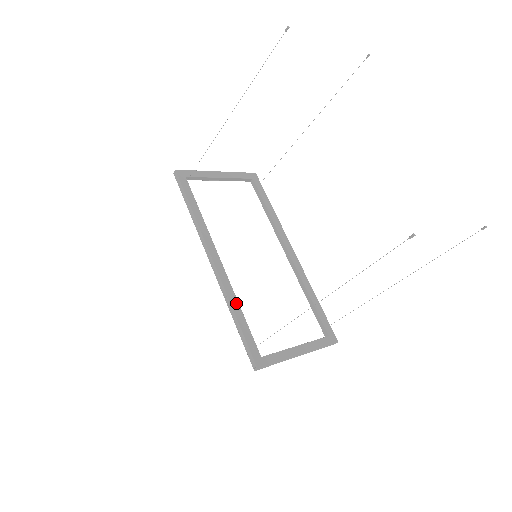
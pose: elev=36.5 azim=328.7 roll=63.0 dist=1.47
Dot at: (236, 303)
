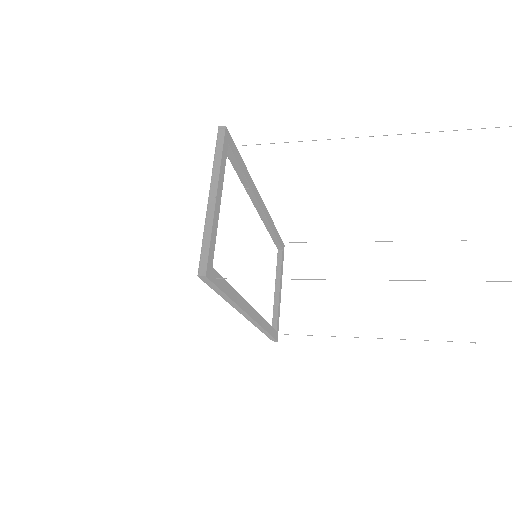
Dot at: (265, 323)
